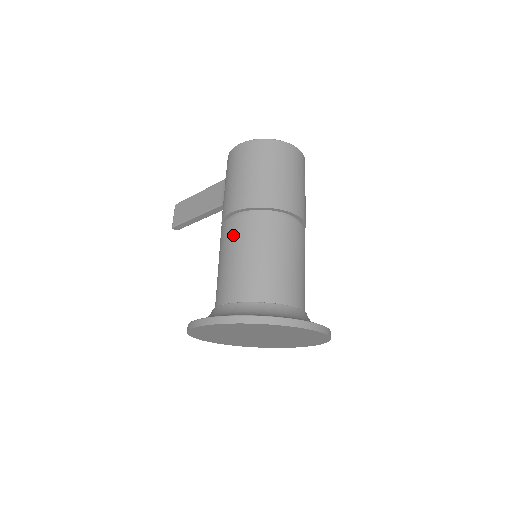
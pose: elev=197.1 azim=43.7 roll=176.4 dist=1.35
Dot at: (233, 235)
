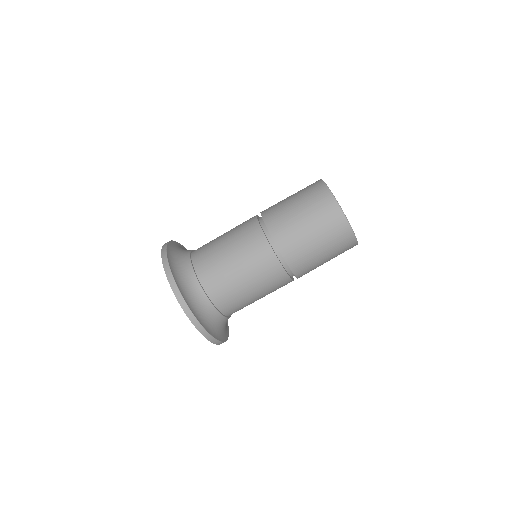
Dot at: (241, 225)
